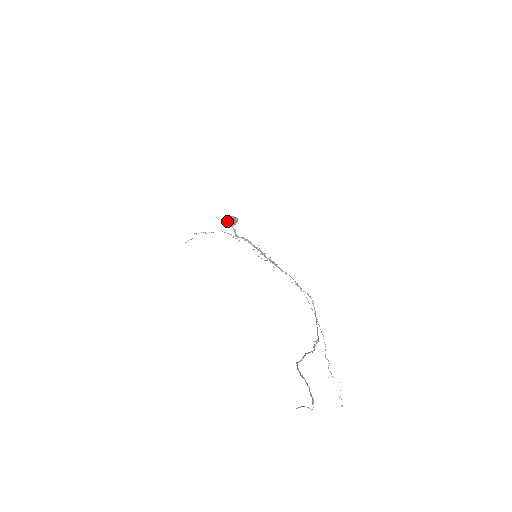
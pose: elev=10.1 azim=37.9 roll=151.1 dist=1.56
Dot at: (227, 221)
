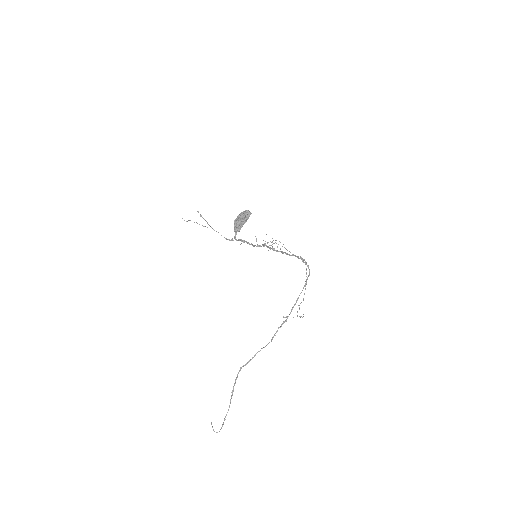
Dot at: (234, 221)
